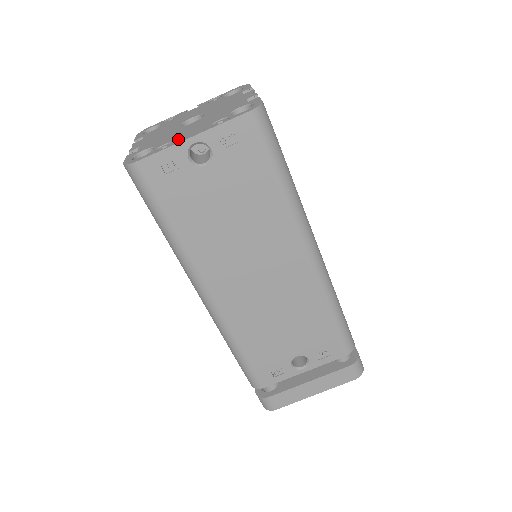
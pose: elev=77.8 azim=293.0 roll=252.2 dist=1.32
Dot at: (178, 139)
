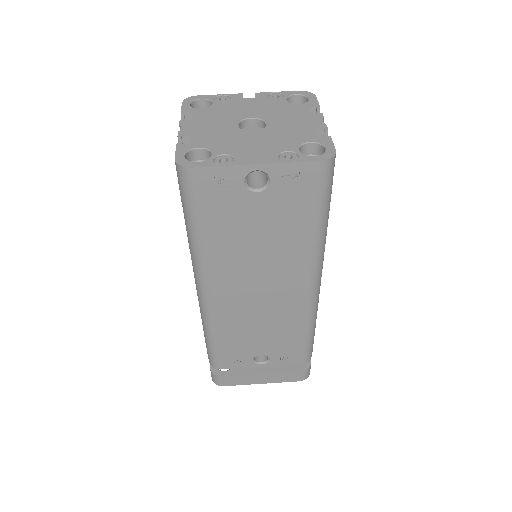
Dot at: (240, 157)
